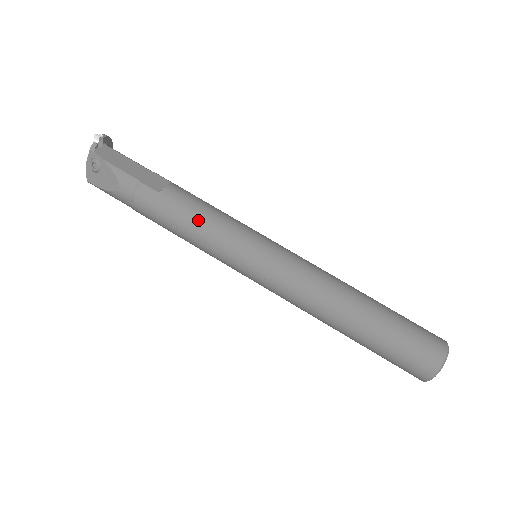
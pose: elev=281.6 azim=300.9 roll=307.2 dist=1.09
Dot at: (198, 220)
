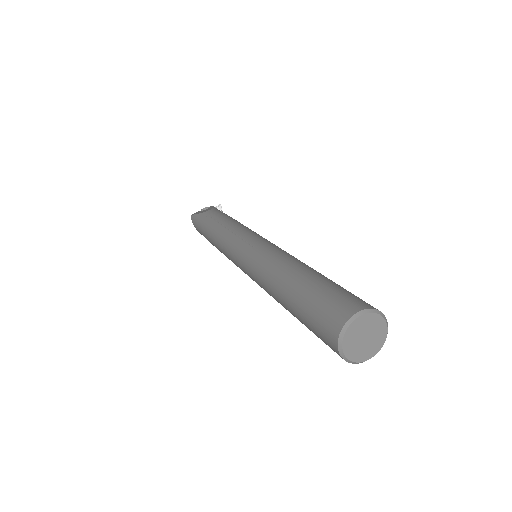
Dot at: (239, 224)
